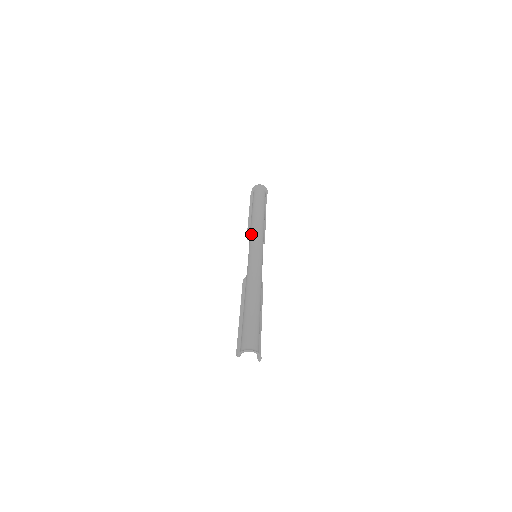
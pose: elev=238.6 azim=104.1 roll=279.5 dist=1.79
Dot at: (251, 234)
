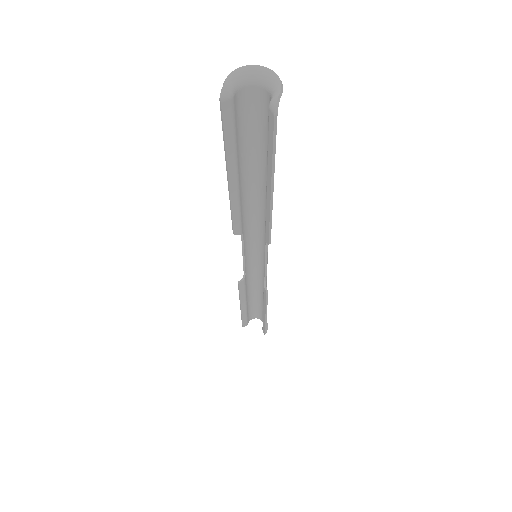
Dot at: occluded
